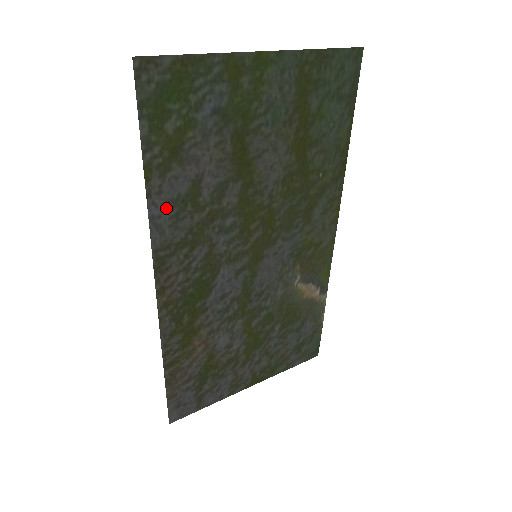
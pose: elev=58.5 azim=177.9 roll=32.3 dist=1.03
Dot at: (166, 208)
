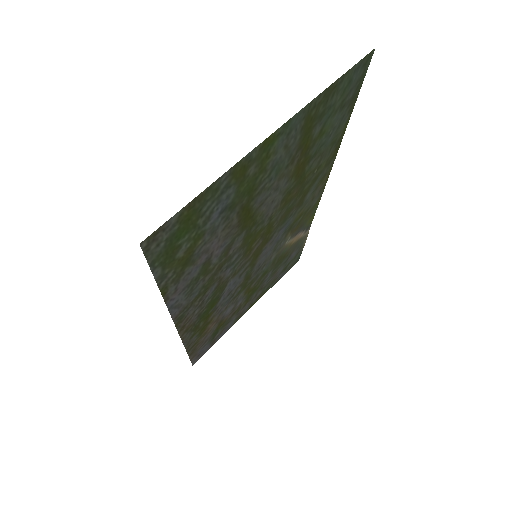
Dot at: (182, 293)
